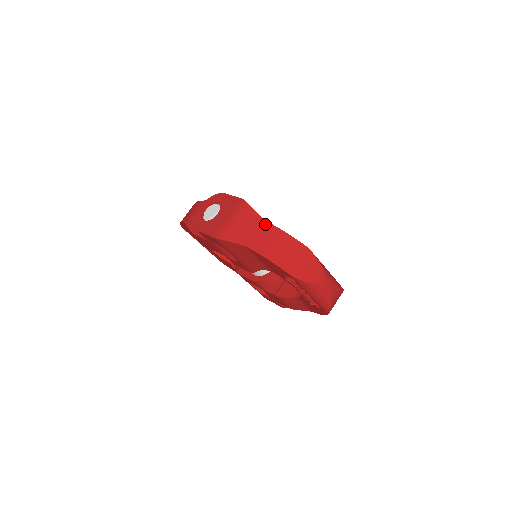
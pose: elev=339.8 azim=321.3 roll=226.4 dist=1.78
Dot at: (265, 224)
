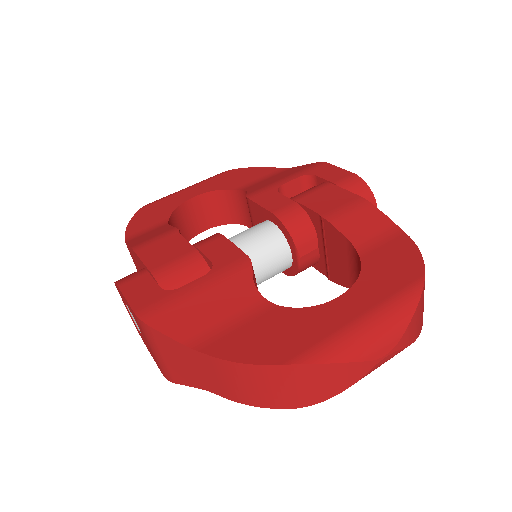
Dot at: (195, 355)
